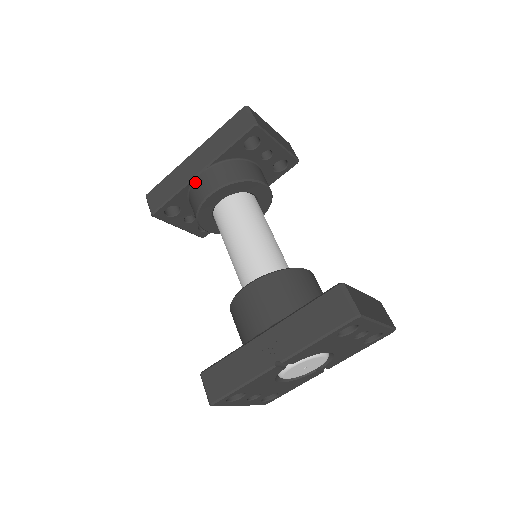
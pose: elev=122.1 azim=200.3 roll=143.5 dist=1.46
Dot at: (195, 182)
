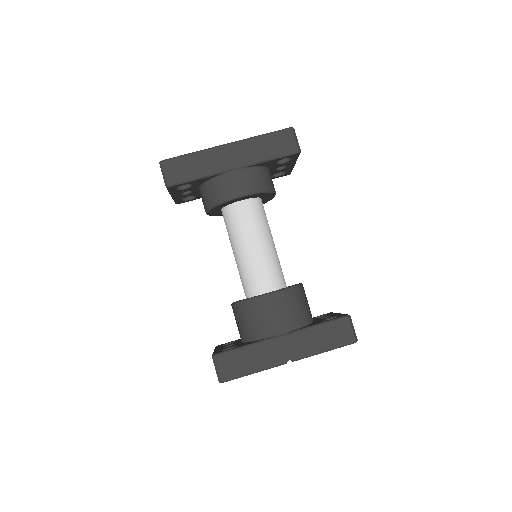
Dot at: (226, 175)
